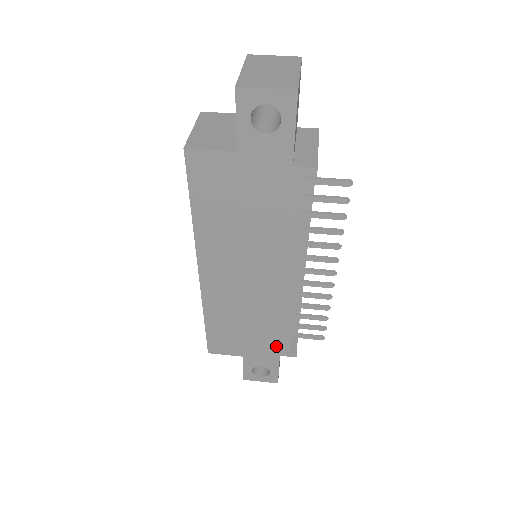
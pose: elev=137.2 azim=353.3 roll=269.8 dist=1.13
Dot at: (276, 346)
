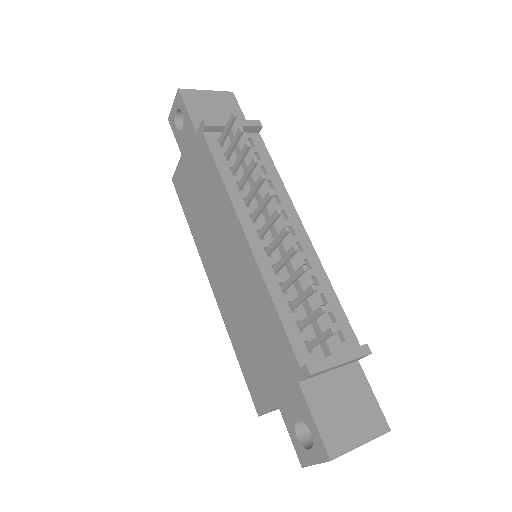
Dot at: (287, 362)
